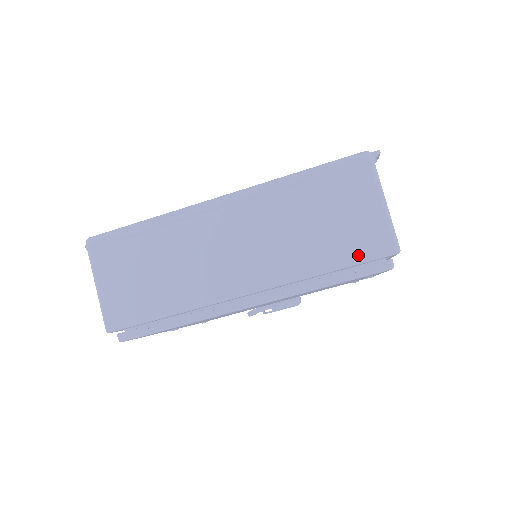
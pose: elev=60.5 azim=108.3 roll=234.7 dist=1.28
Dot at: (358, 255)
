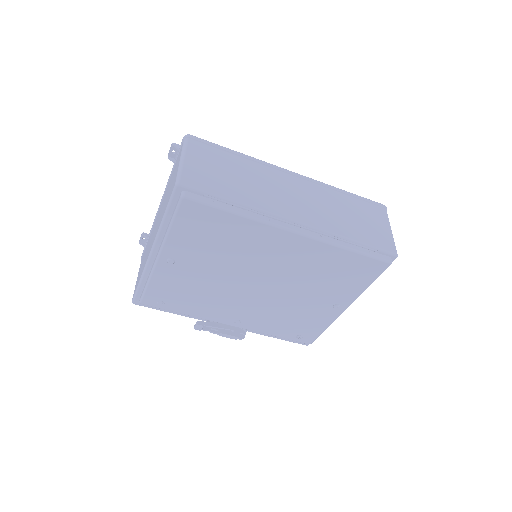
Dot at: (374, 243)
